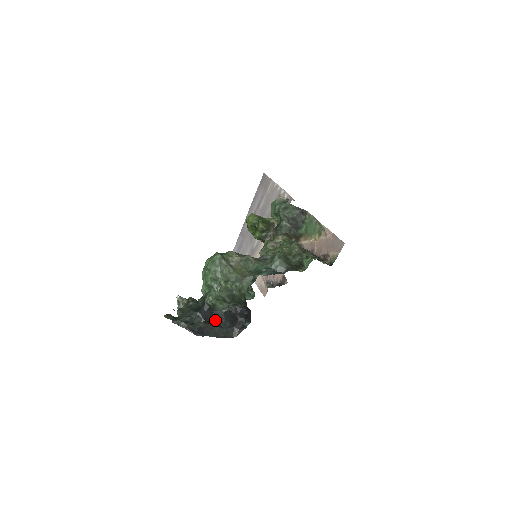
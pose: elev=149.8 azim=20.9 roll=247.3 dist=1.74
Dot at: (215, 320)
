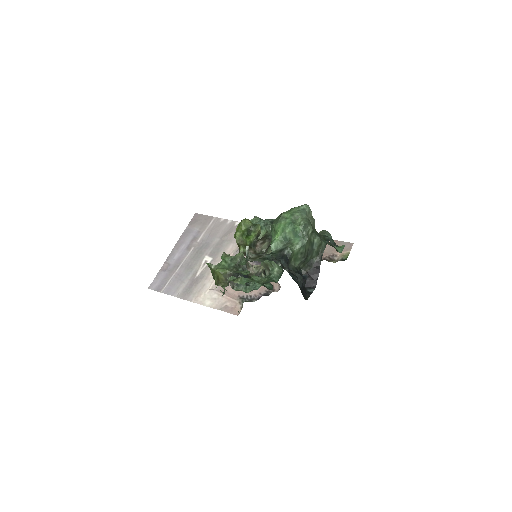
Dot at: (291, 276)
